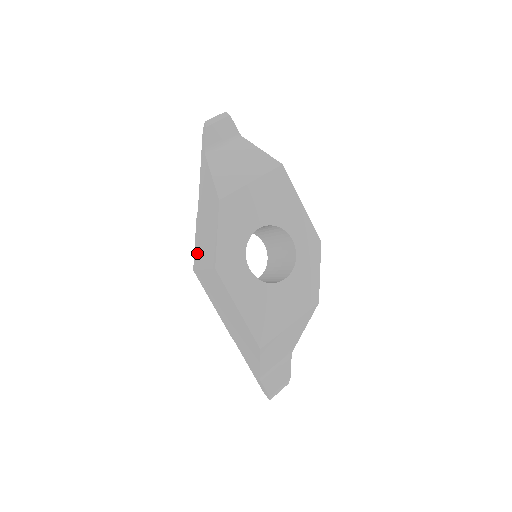
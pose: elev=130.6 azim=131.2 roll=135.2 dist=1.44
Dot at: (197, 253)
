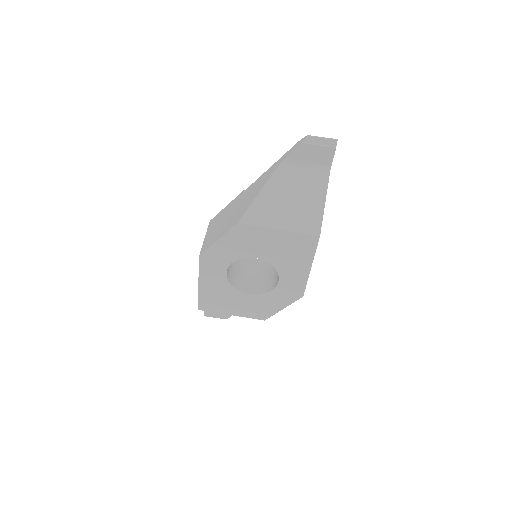
Dot at: (217, 218)
